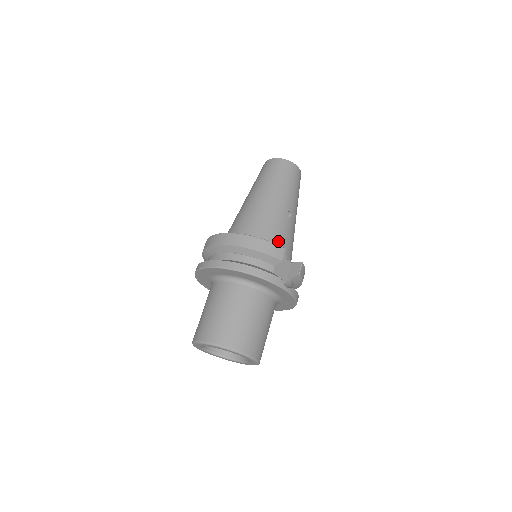
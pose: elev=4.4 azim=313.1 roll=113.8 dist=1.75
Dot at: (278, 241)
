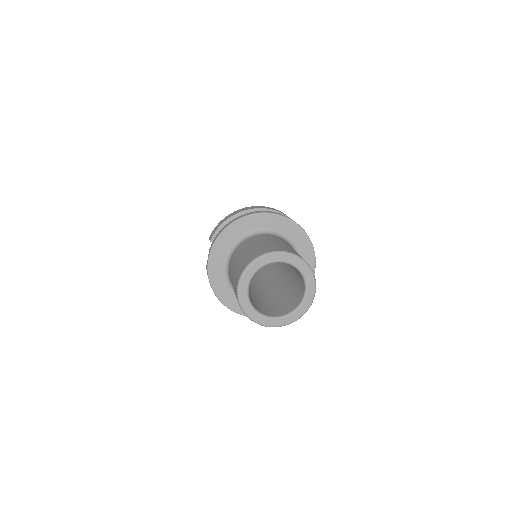
Dot at: occluded
